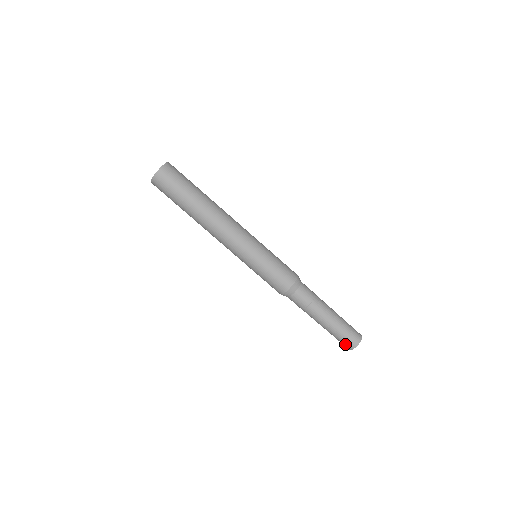
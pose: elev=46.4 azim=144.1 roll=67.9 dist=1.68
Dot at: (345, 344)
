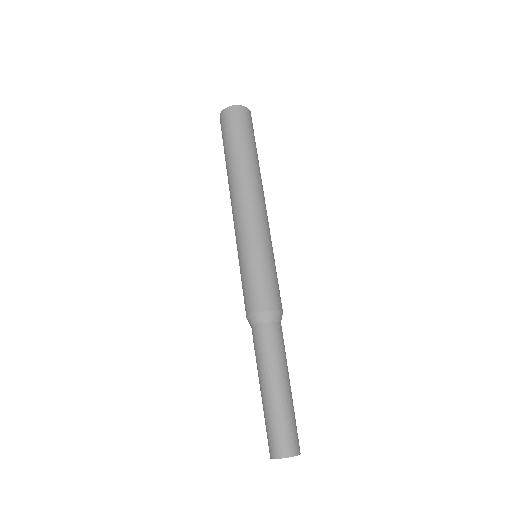
Dot at: (277, 442)
